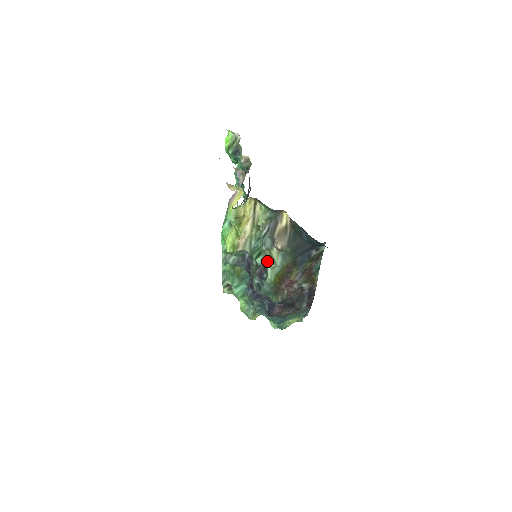
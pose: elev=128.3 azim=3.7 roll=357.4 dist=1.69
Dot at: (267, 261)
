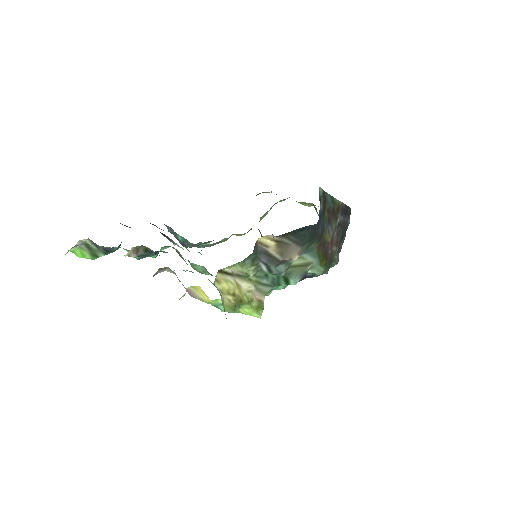
Dot at: (300, 273)
